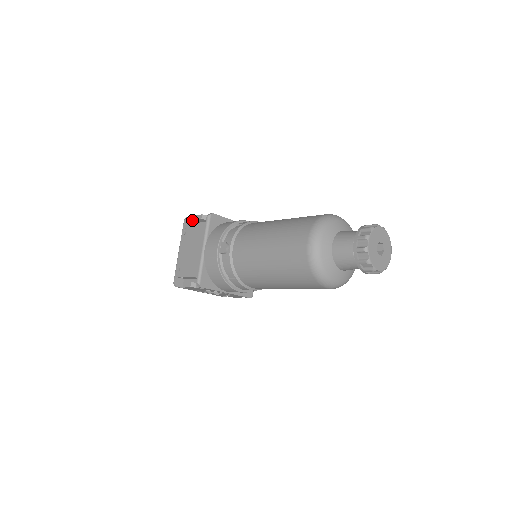
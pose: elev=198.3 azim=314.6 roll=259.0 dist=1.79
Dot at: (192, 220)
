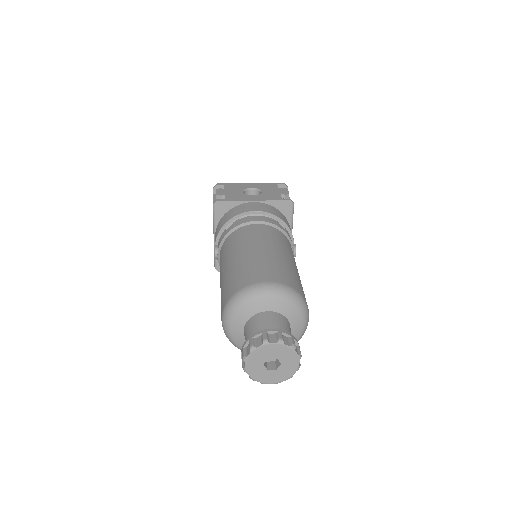
Dot at: (222, 186)
